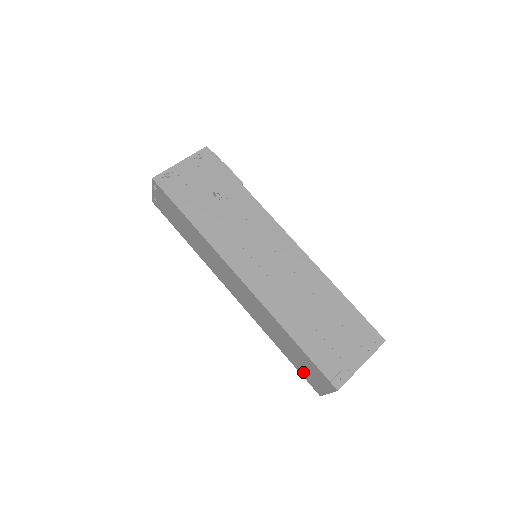
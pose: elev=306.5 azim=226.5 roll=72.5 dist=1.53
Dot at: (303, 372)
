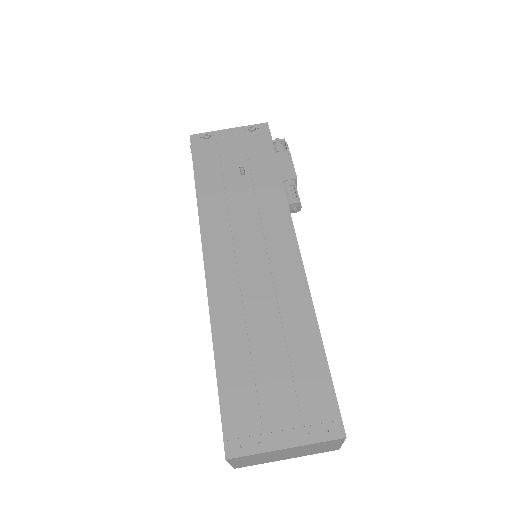
Dot at: occluded
